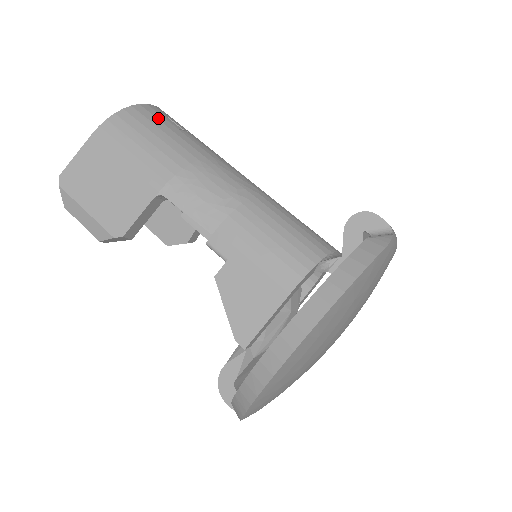
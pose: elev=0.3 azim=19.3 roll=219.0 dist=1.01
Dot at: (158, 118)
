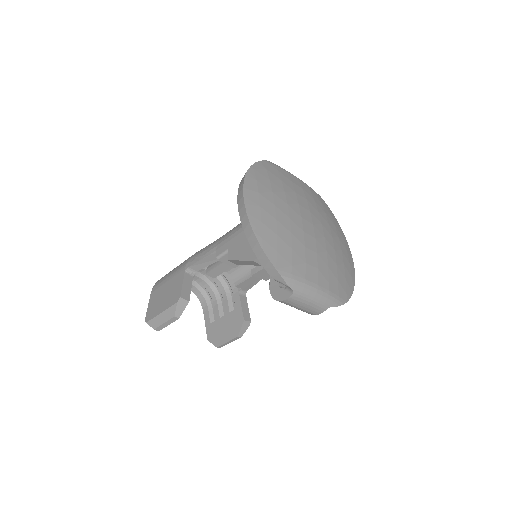
Dot at: occluded
